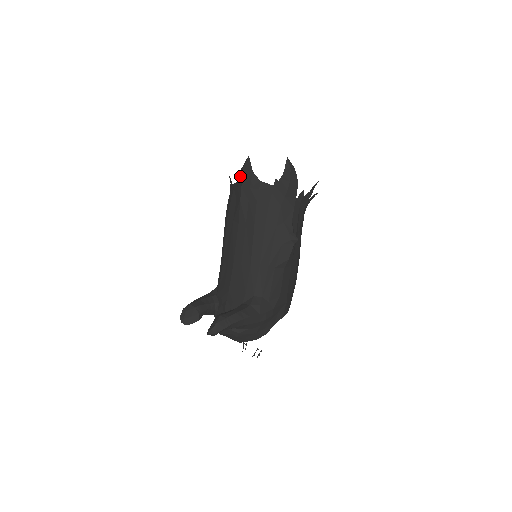
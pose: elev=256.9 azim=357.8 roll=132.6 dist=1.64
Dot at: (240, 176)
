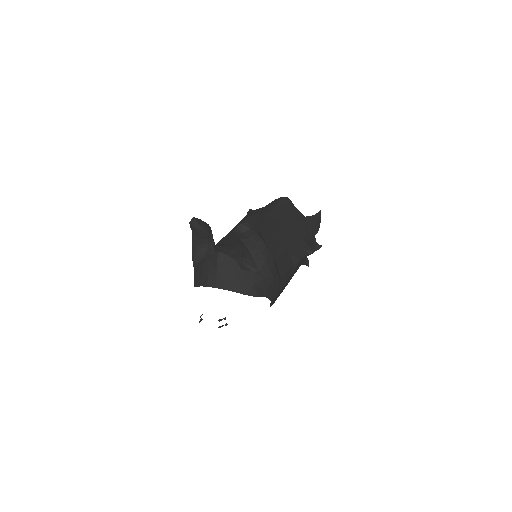
Dot at: (278, 199)
